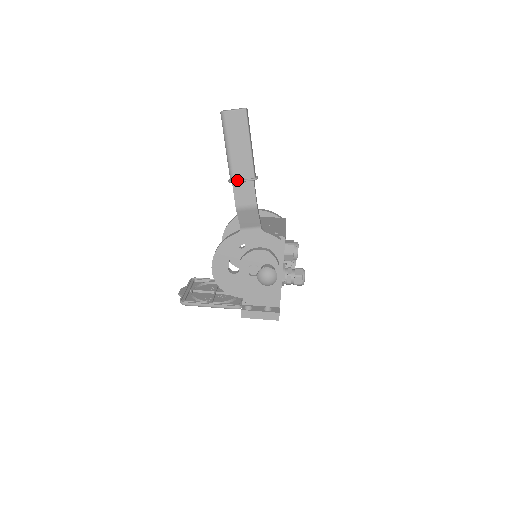
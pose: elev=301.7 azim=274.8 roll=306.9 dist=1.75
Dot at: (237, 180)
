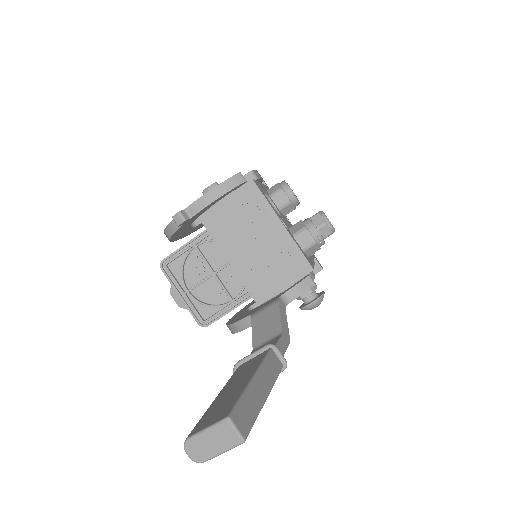
Dot at: occluded
